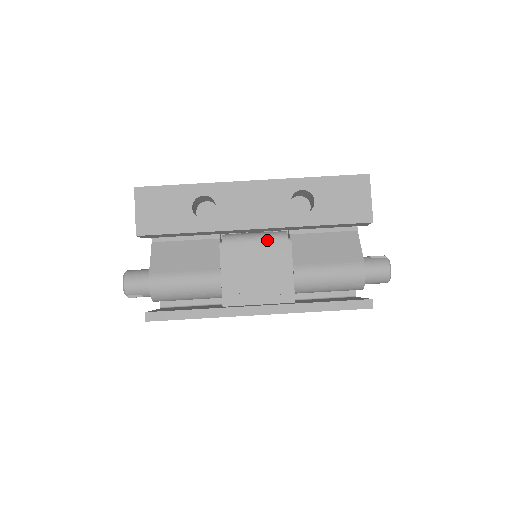
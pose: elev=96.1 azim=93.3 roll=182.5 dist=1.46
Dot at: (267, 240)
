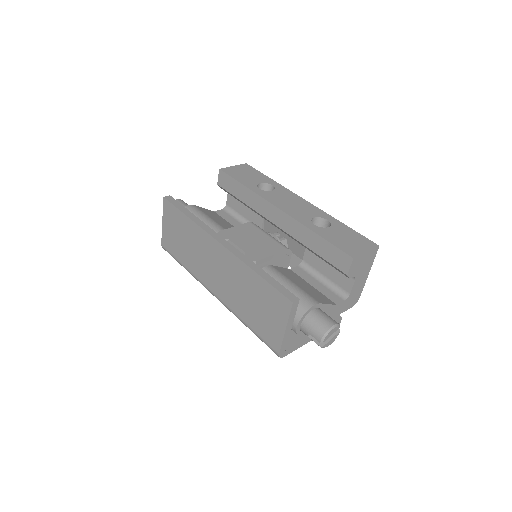
Dot at: (275, 240)
